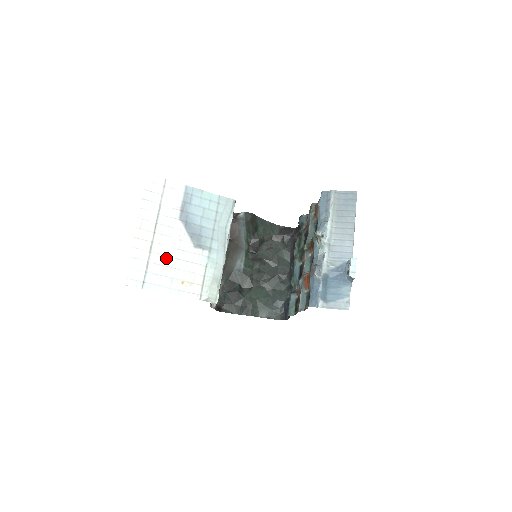
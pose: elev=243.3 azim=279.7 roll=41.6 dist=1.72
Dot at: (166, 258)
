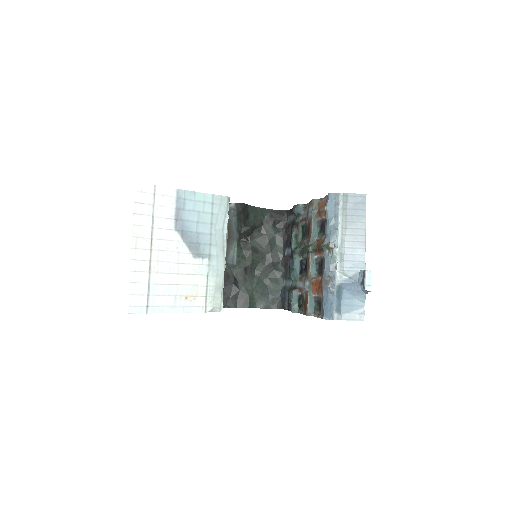
Dot at: (167, 275)
